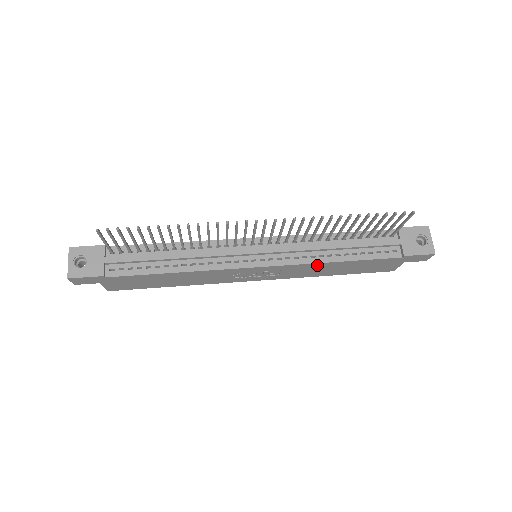
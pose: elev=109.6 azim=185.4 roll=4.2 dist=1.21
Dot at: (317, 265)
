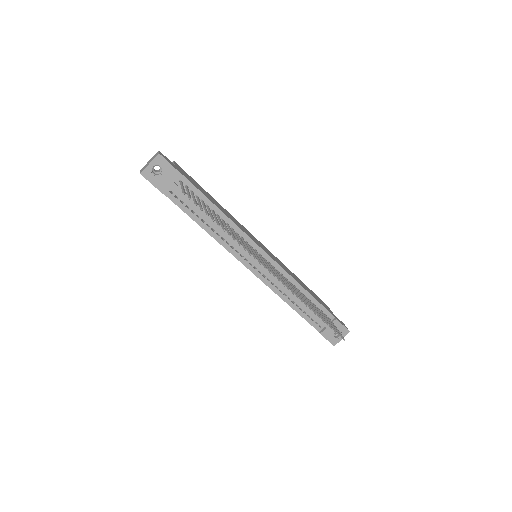
Dot at: occluded
